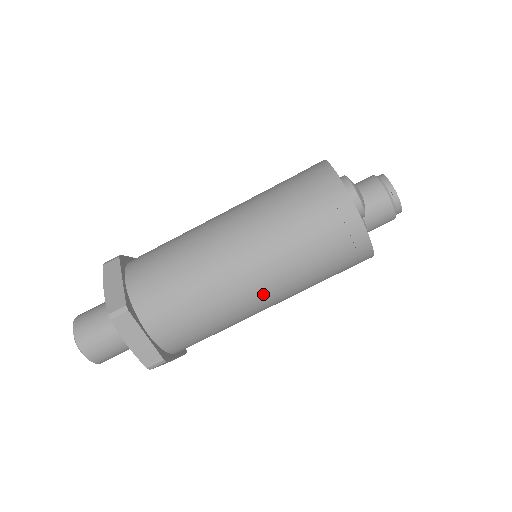
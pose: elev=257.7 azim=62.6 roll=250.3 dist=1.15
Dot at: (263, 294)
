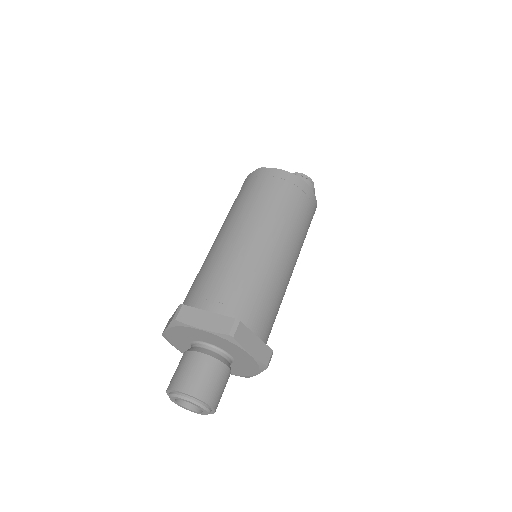
Dot at: (262, 237)
